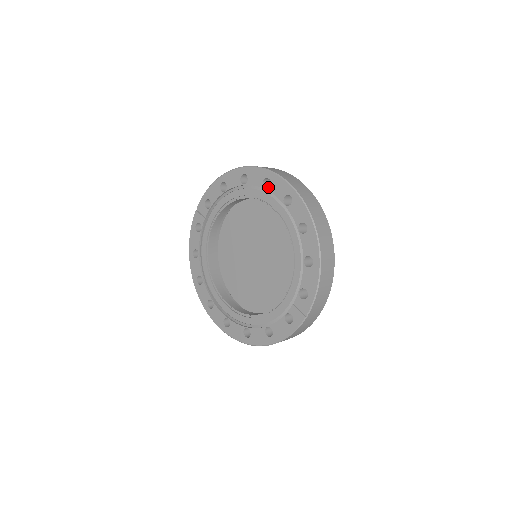
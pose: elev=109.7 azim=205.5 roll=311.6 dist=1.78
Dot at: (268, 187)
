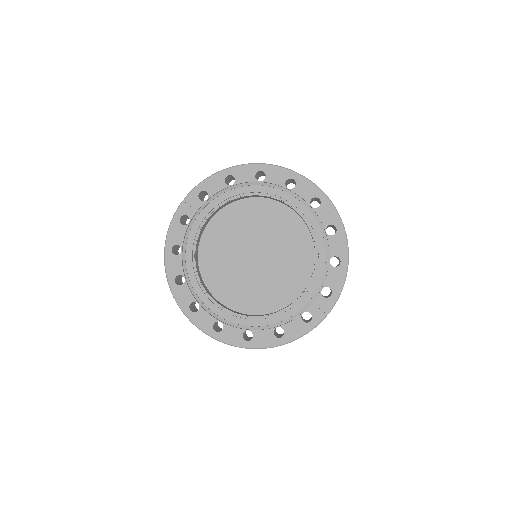
Dot at: occluded
